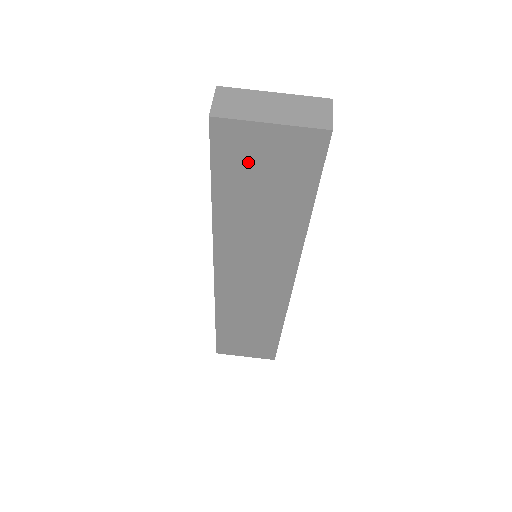
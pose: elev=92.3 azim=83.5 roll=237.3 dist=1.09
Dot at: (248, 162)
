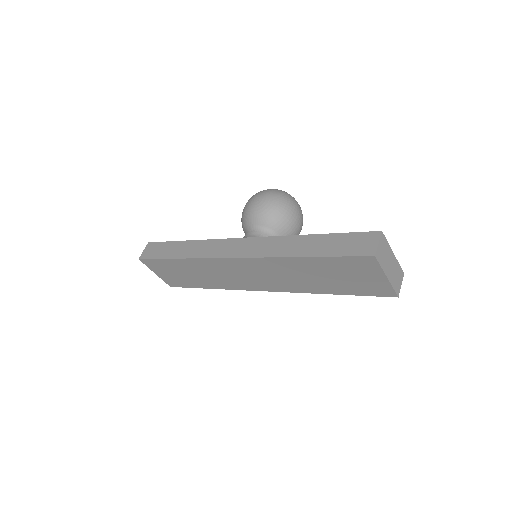
Dot at: (353, 271)
